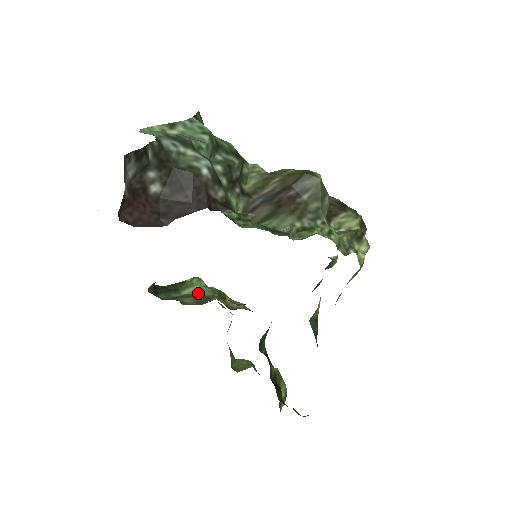
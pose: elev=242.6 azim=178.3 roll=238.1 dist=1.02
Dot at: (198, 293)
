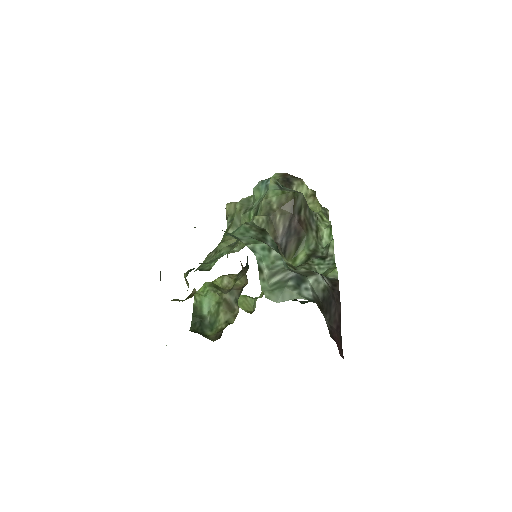
Dot at: (213, 303)
